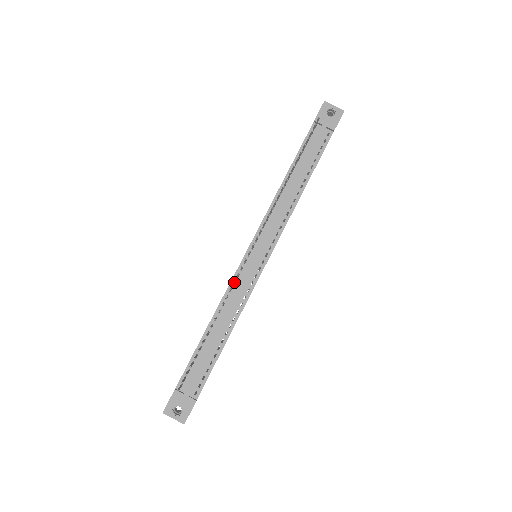
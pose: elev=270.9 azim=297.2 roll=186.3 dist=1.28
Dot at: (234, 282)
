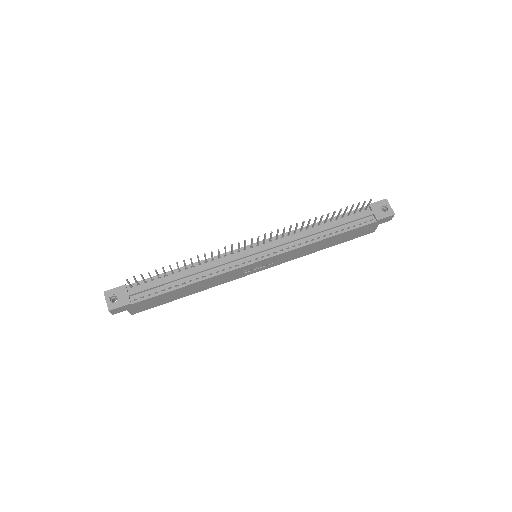
Dot at: (225, 247)
